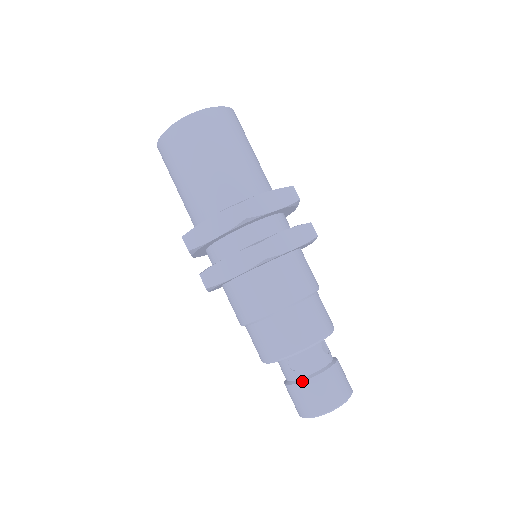
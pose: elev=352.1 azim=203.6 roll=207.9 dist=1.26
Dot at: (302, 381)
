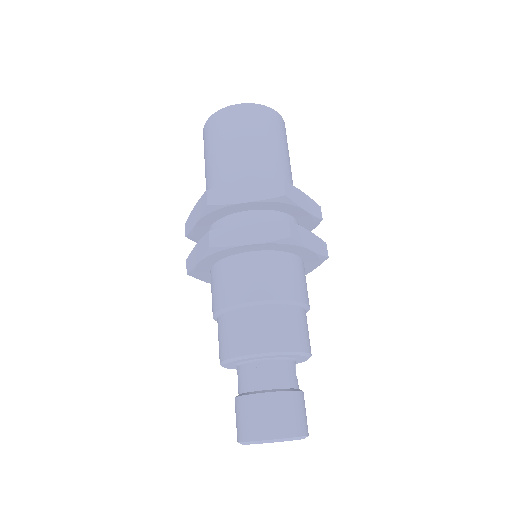
Dot at: (267, 391)
